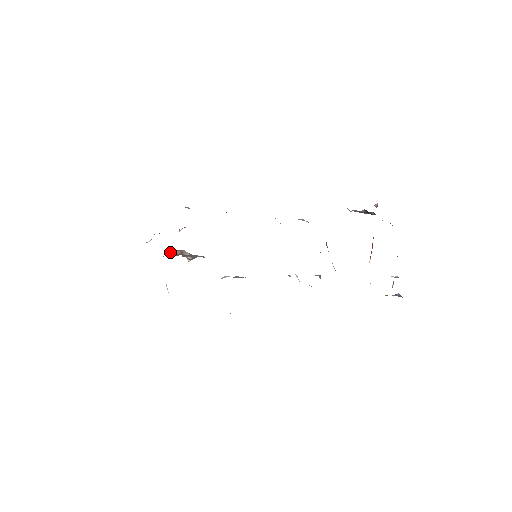
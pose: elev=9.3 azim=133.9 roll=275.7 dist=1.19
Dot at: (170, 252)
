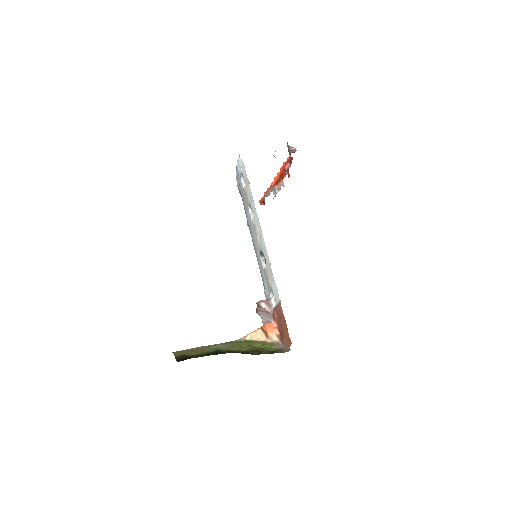
Dot at: occluded
